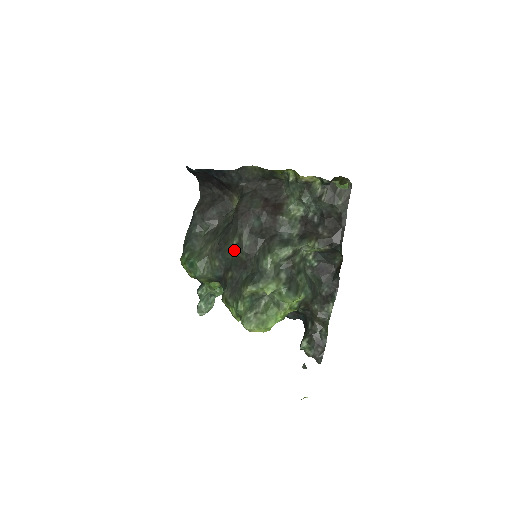
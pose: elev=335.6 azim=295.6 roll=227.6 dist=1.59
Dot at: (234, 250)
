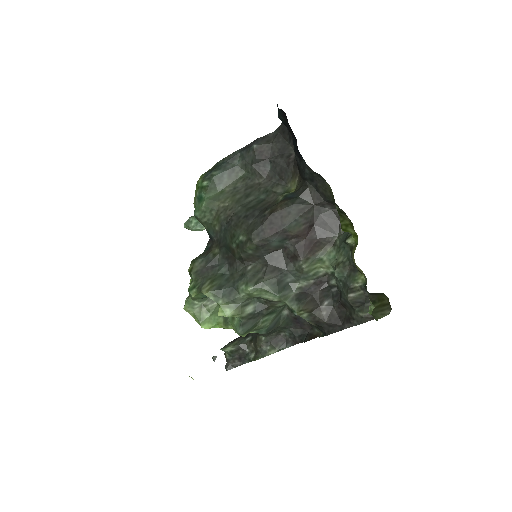
Dot at: (235, 242)
